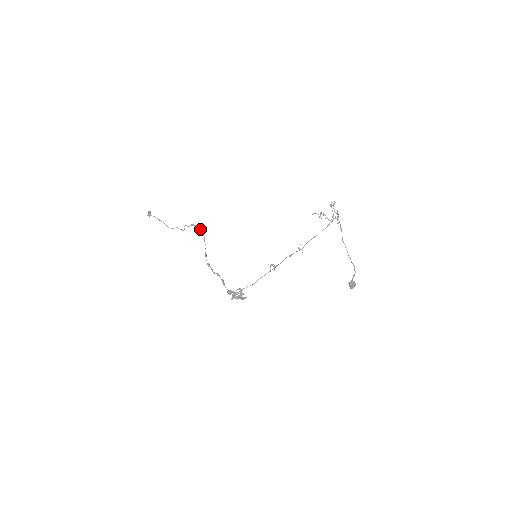
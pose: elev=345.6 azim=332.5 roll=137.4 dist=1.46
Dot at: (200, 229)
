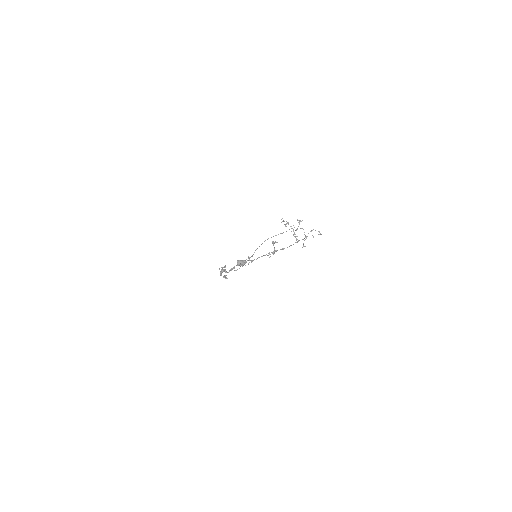
Dot at: occluded
